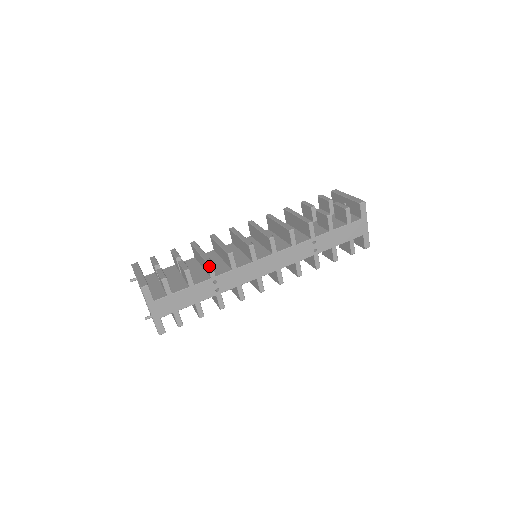
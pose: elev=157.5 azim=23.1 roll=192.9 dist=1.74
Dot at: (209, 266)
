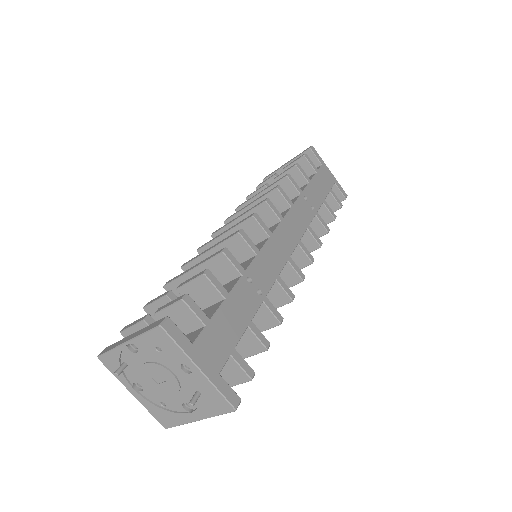
Dot at: (228, 256)
